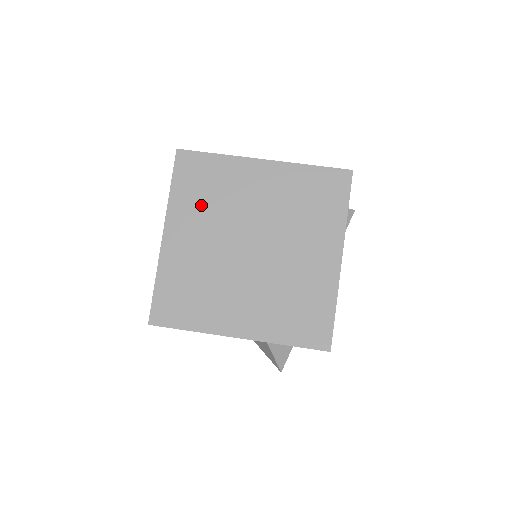
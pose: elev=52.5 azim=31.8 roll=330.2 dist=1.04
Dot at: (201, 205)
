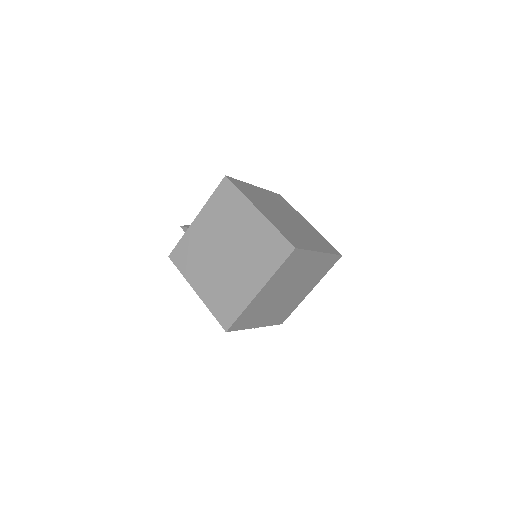
Dot at: (284, 276)
